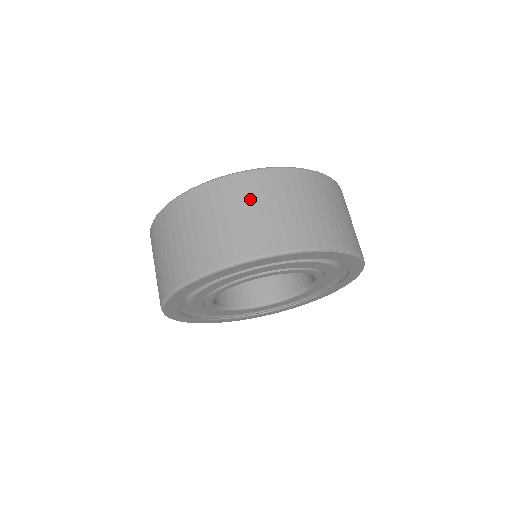
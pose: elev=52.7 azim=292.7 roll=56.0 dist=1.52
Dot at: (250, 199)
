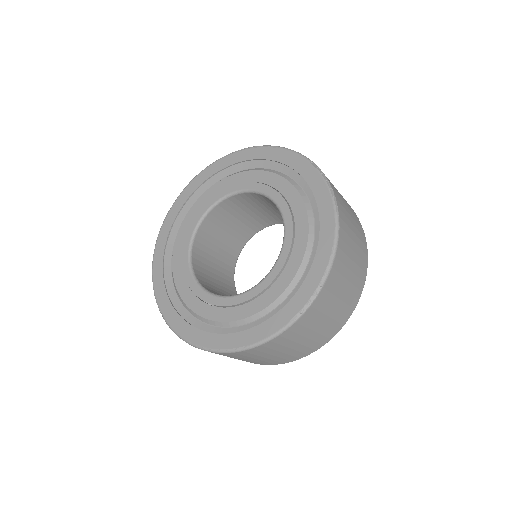
Dot at: (263, 355)
